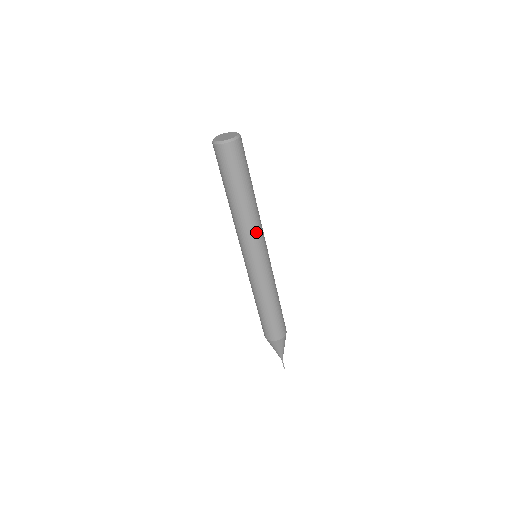
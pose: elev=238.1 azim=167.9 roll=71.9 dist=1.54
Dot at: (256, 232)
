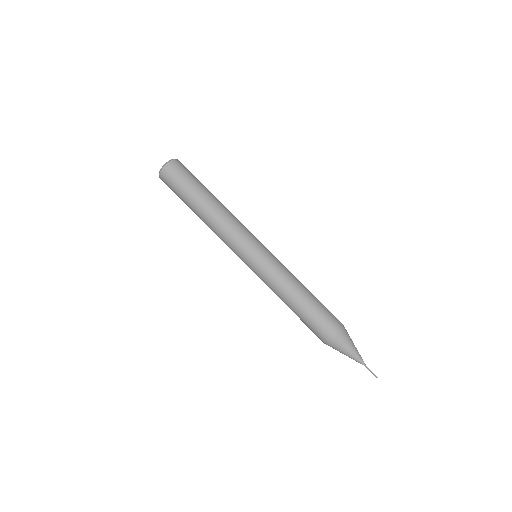
Dot at: (232, 230)
